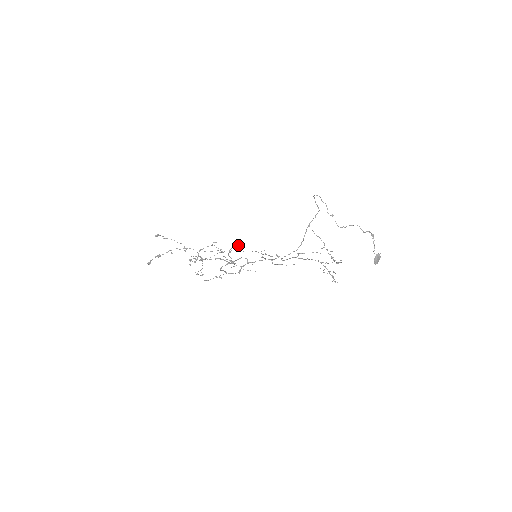
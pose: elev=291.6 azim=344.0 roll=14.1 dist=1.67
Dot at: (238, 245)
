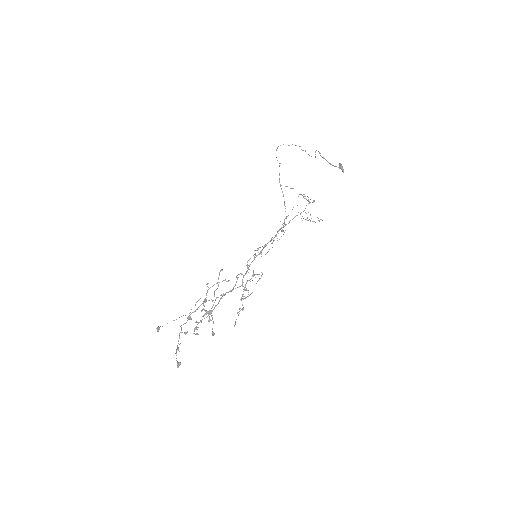
Dot at: (222, 270)
